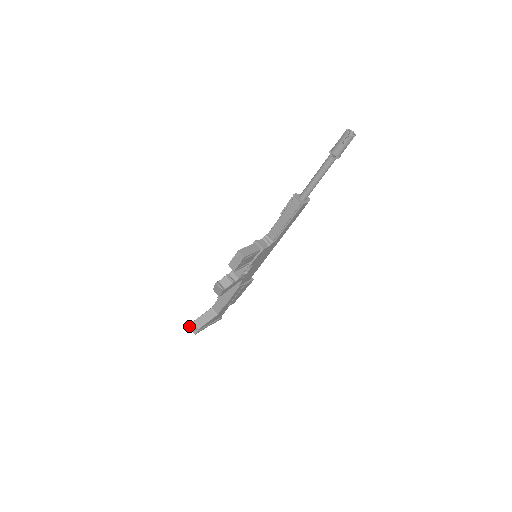
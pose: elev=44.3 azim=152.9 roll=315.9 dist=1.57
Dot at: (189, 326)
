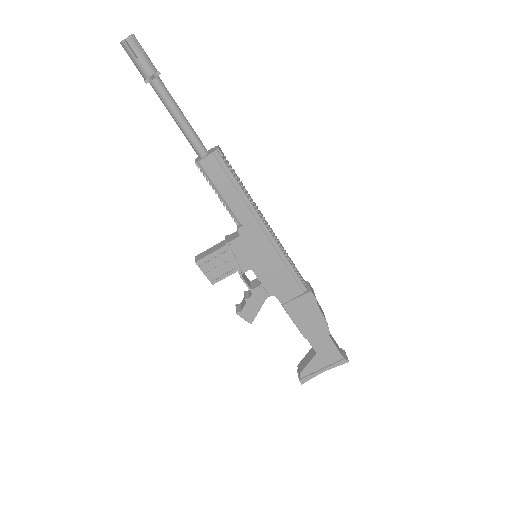
Dot at: occluded
